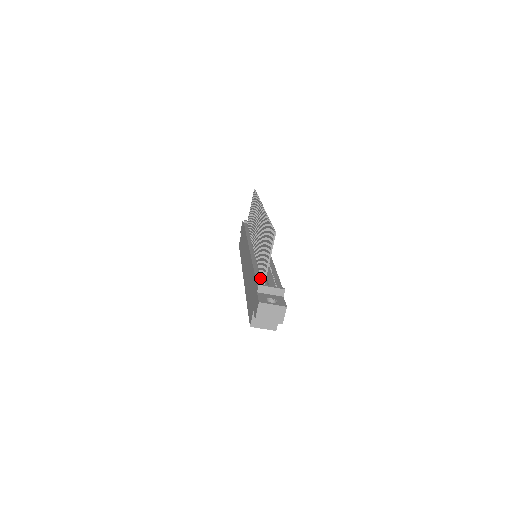
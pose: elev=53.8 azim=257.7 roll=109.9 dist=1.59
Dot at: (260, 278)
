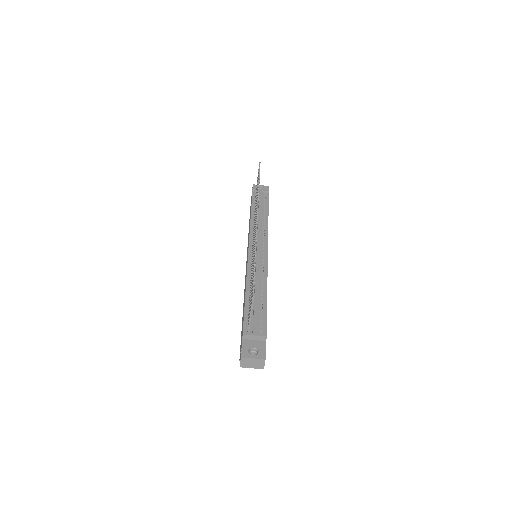
Dot at: (248, 316)
